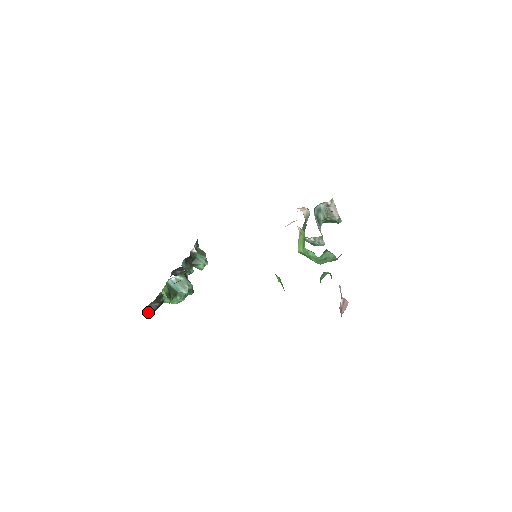
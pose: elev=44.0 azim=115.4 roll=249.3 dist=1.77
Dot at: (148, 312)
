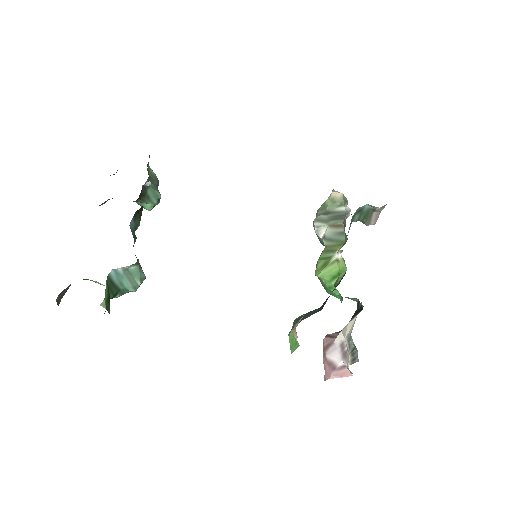
Dot at: occluded
